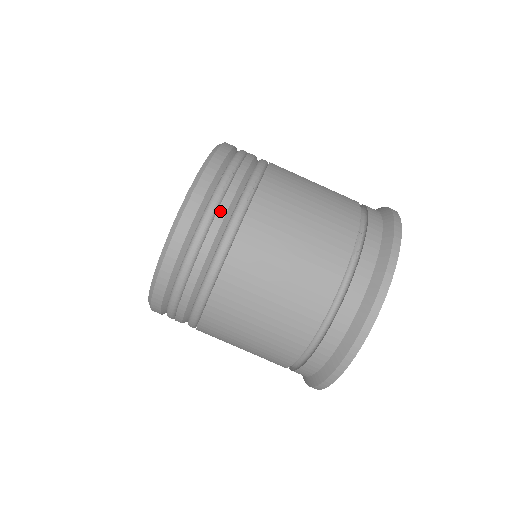
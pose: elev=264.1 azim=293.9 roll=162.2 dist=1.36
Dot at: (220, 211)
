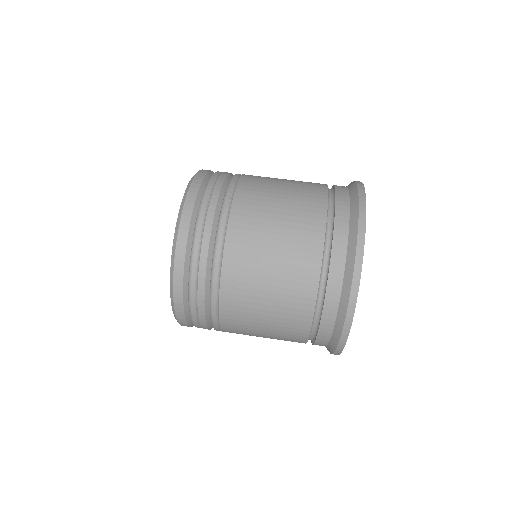
Dot at: (208, 217)
